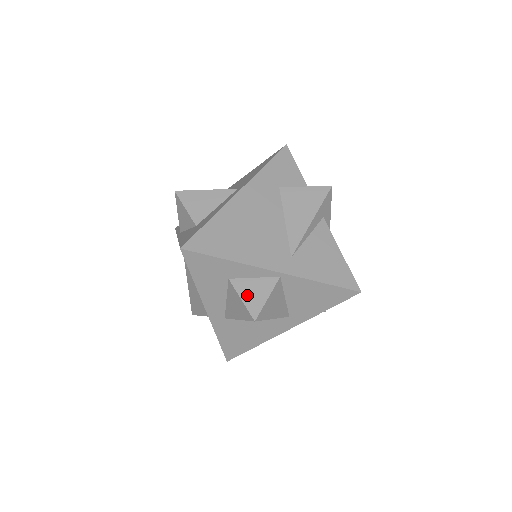
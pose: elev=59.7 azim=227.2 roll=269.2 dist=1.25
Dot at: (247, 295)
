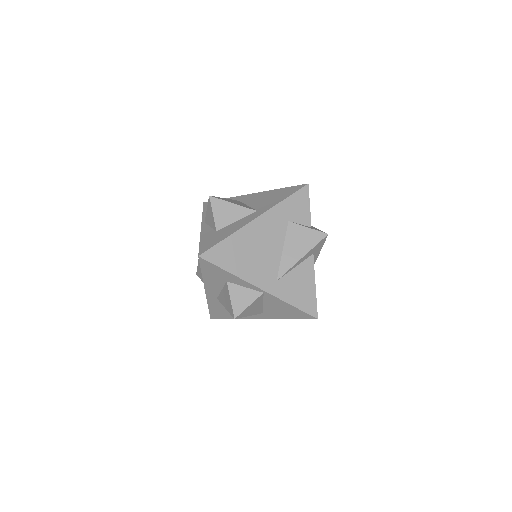
Dot at: (236, 298)
